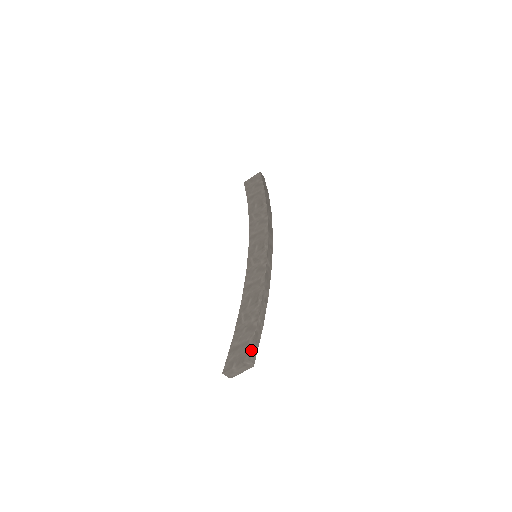
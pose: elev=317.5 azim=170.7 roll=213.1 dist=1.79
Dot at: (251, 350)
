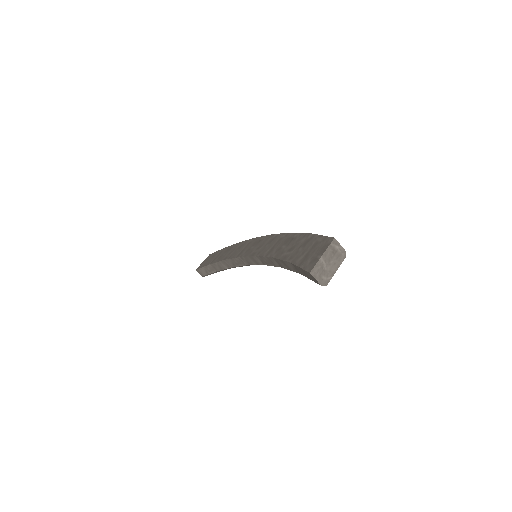
Dot at: (328, 238)
